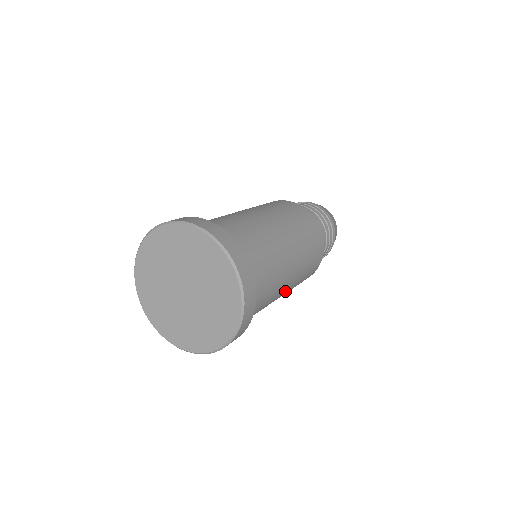
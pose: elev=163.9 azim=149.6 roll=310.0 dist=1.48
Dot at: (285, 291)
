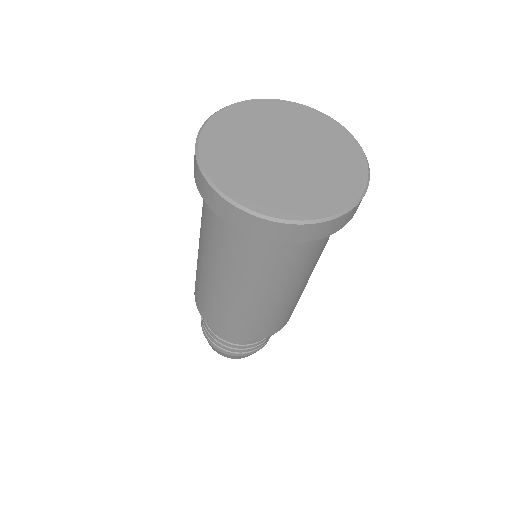
Dot at: (289, 294)
